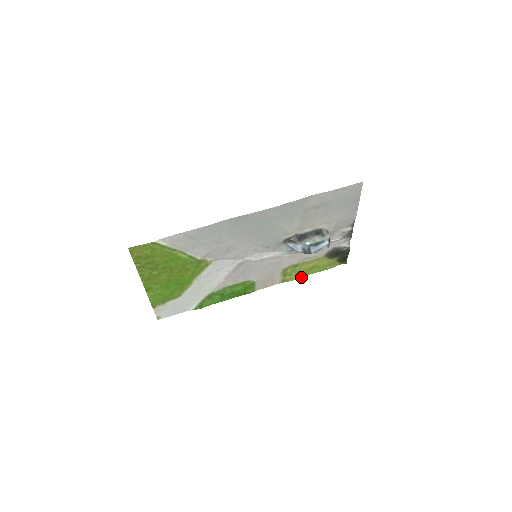
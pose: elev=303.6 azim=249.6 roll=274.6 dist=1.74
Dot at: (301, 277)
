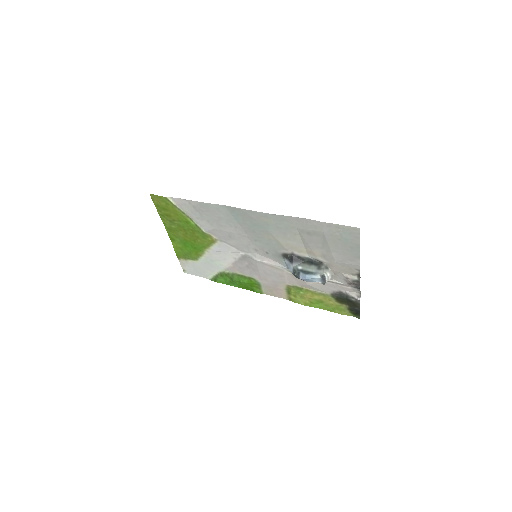
Dot at: (308, 305)
